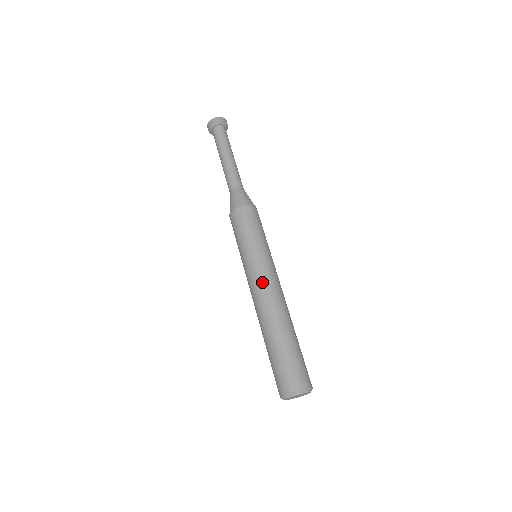
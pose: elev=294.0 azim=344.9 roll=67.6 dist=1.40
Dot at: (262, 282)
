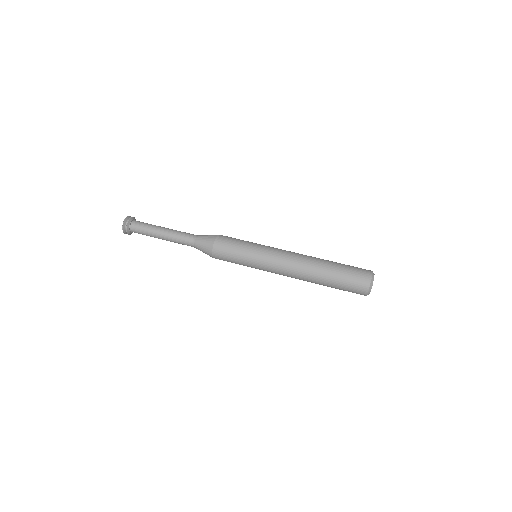
Dot at: (285, 251)
